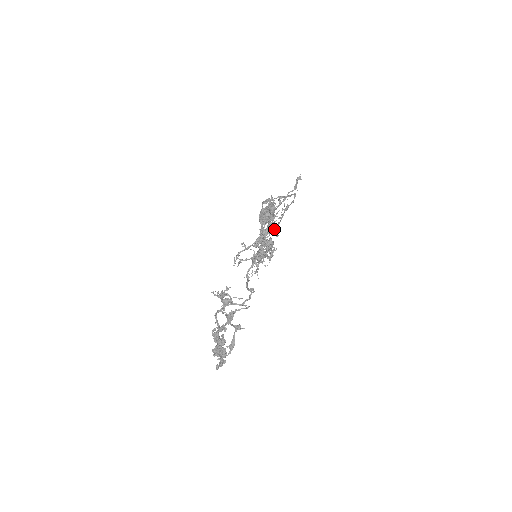
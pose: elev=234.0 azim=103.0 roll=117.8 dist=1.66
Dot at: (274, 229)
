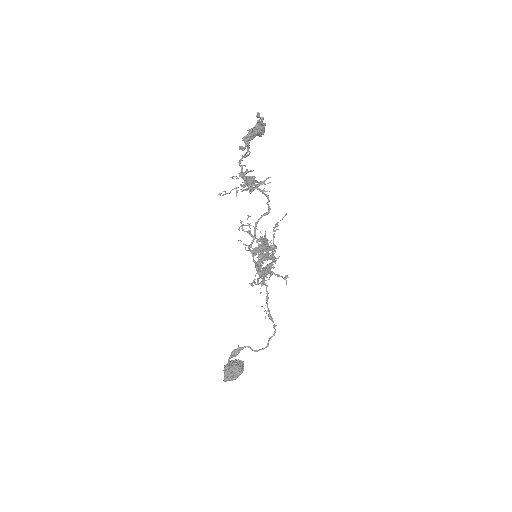
Dot at: occluded
